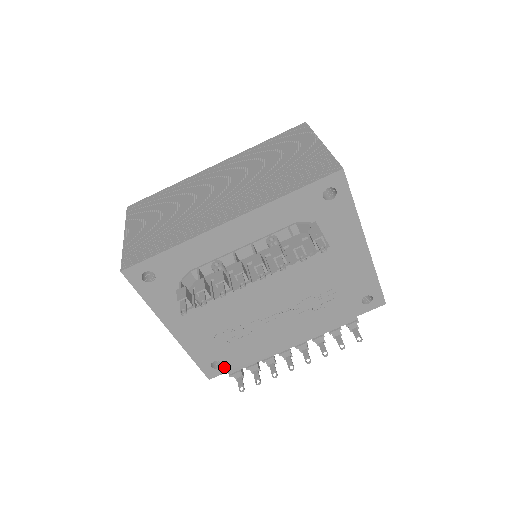
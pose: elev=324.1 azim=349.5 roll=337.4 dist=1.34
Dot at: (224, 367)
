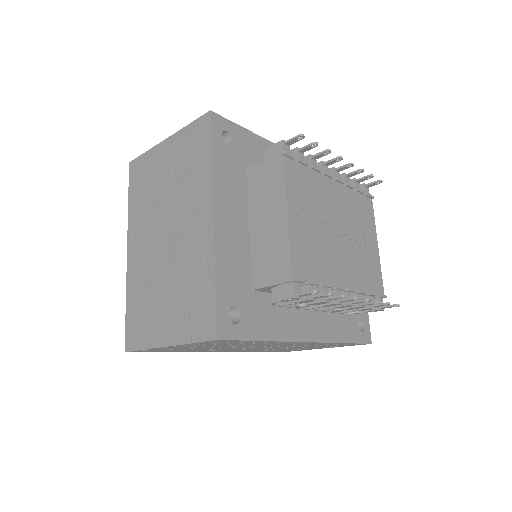
Dot at: (291, 260)
